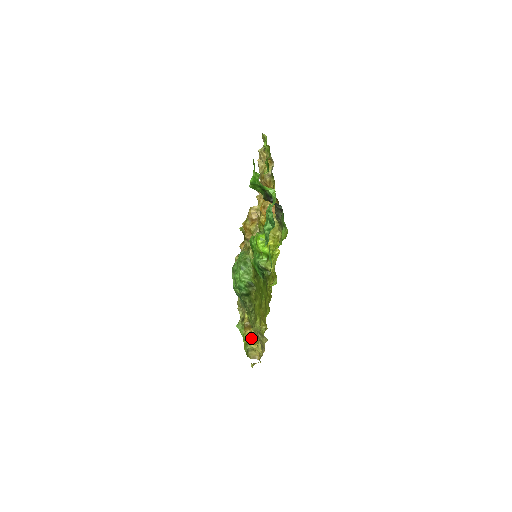
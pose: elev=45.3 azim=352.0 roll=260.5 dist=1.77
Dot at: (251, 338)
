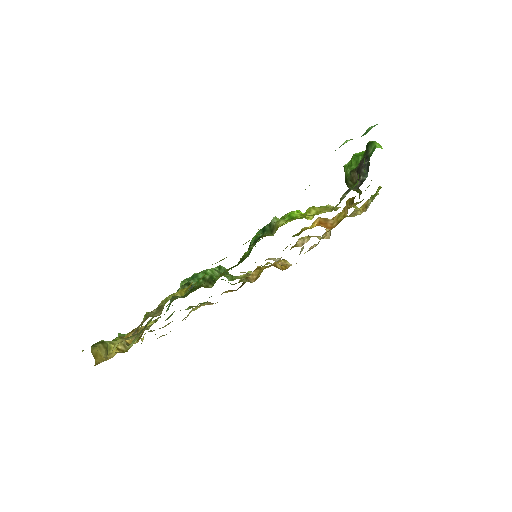
Dot at: (123, 341)
